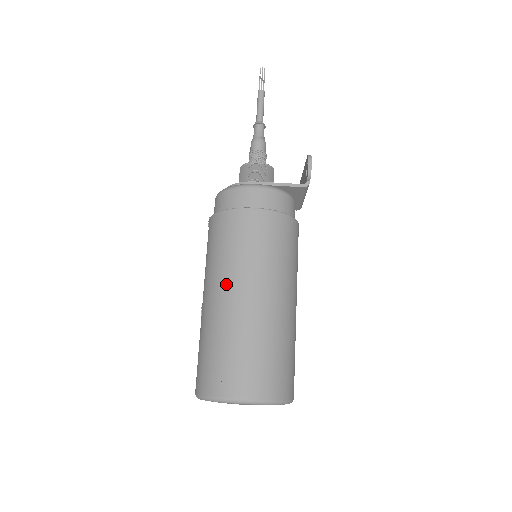
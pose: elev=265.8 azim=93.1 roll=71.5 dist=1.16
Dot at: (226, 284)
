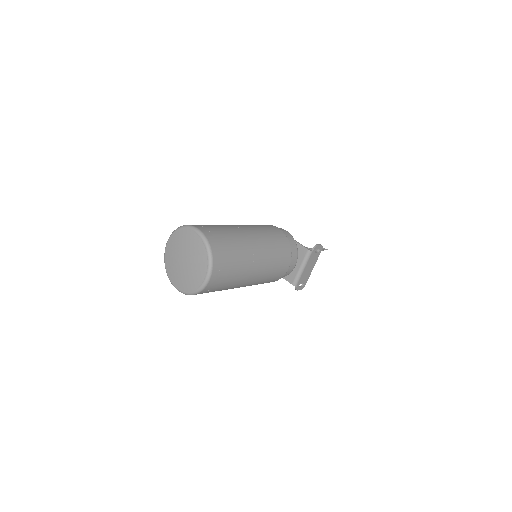
Dot at: occluded
